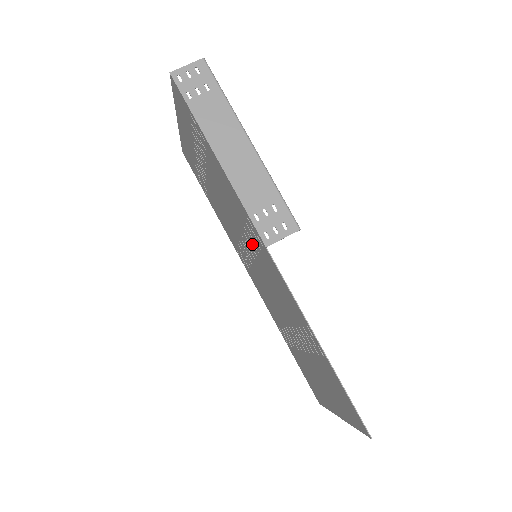
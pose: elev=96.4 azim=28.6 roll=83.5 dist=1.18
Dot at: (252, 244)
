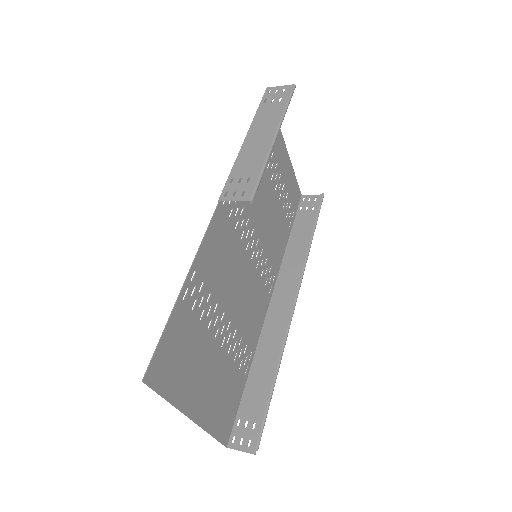
Dot at: (240, 224)
